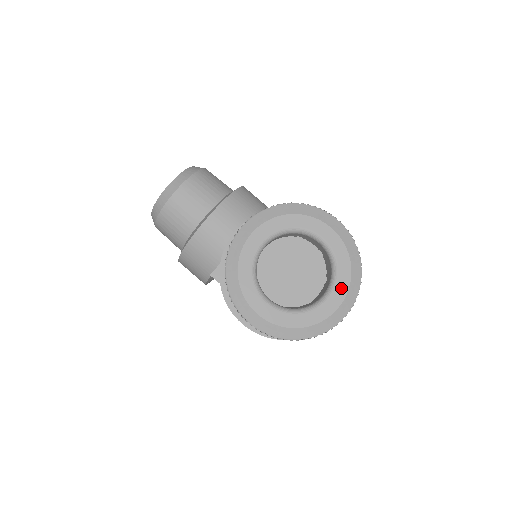
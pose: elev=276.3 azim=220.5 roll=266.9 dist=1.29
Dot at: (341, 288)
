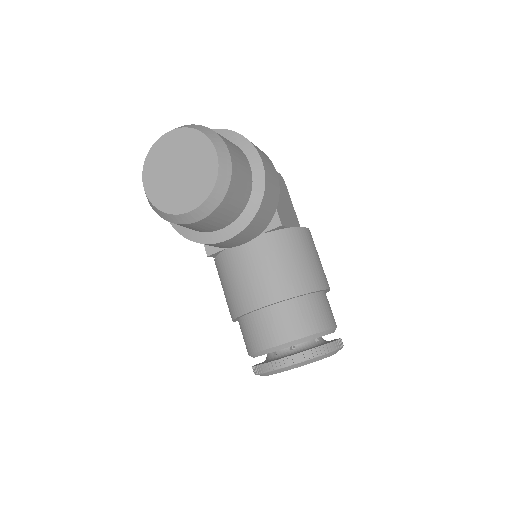
Dot at: occluded
